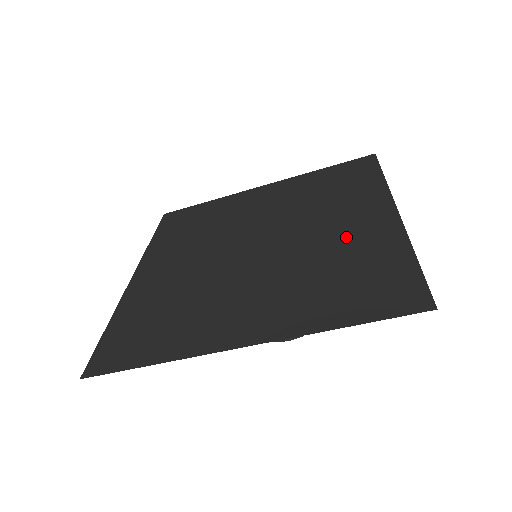
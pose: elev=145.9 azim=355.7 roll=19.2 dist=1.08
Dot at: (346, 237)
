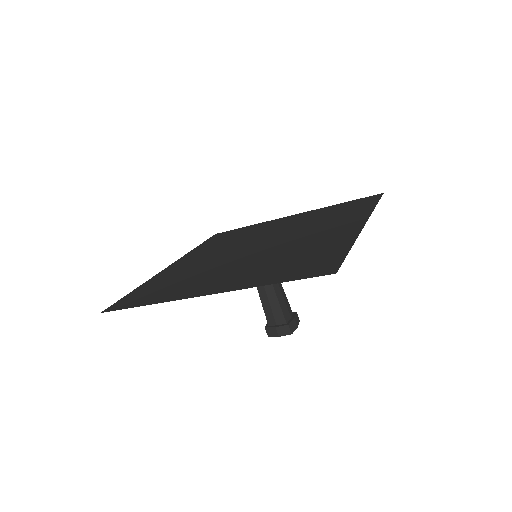
Dot at: (317, 240)
